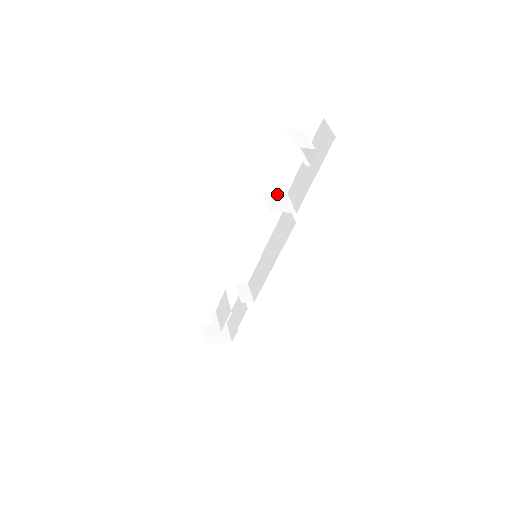
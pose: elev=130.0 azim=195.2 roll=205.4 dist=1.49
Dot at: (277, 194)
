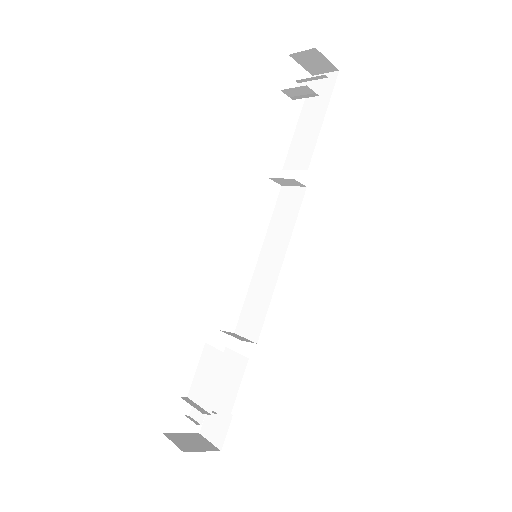
Dot at: occluded
